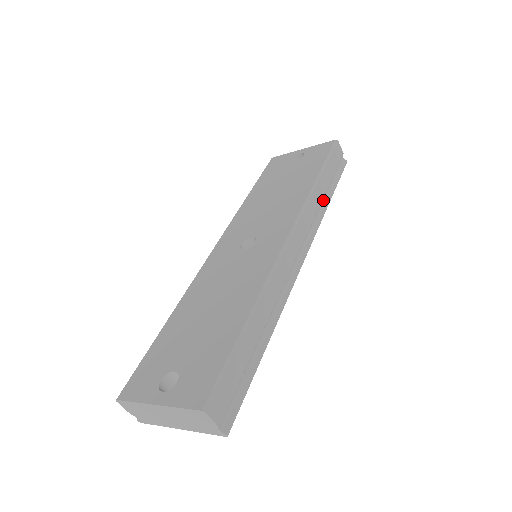
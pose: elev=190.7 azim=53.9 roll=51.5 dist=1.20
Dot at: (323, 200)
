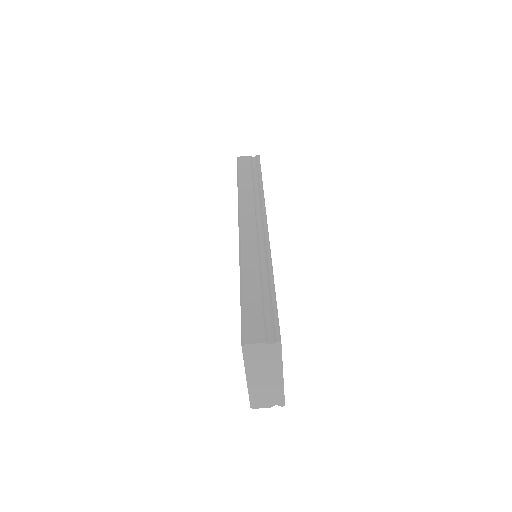
Dot at: (256, 187)
